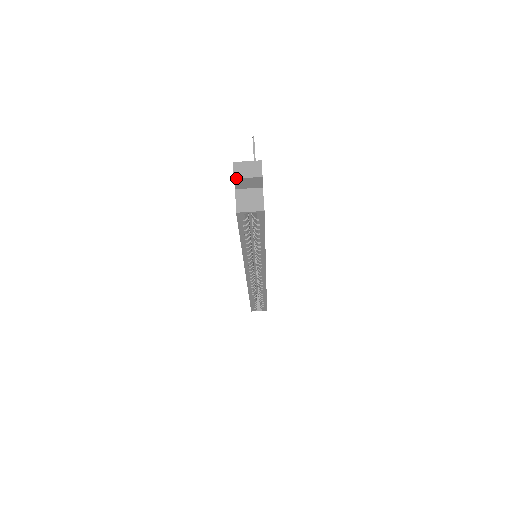
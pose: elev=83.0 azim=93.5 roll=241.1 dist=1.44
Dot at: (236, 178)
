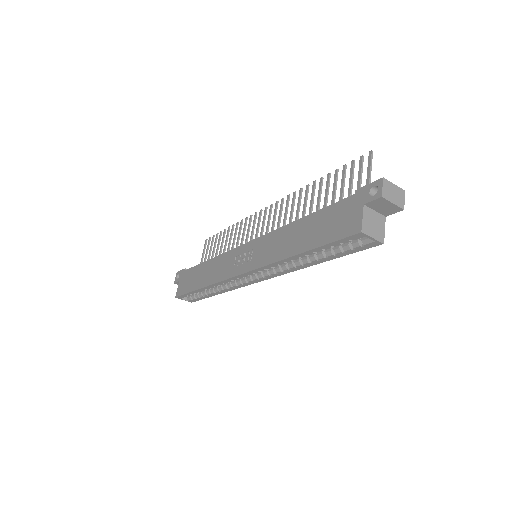
Dot at: (384, 197)
